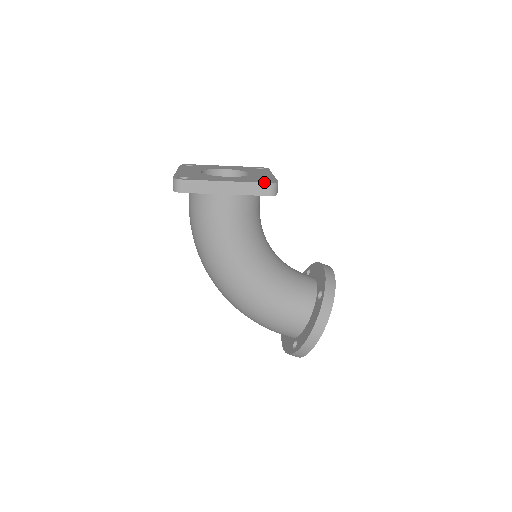
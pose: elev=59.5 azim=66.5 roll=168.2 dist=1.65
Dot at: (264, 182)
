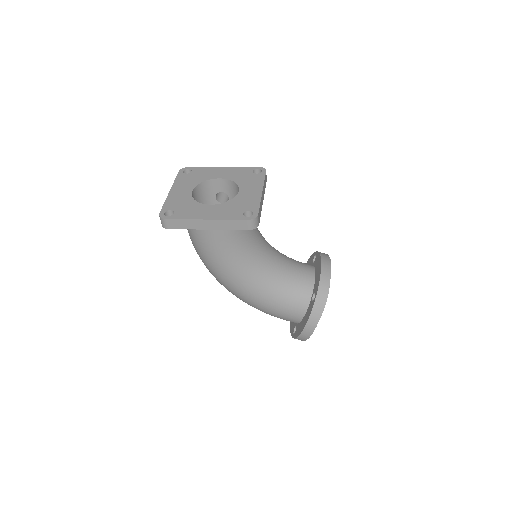
Dot at: (242, 219)
